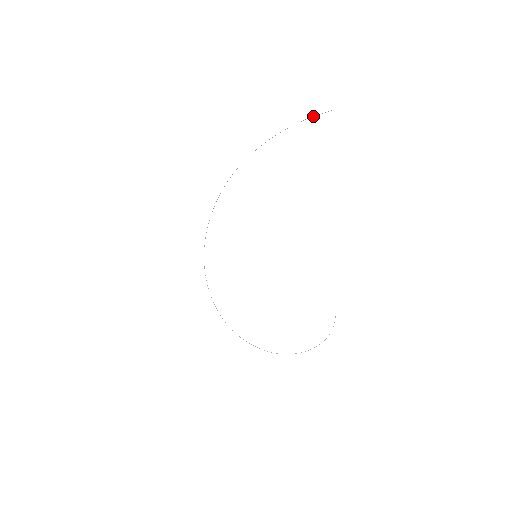
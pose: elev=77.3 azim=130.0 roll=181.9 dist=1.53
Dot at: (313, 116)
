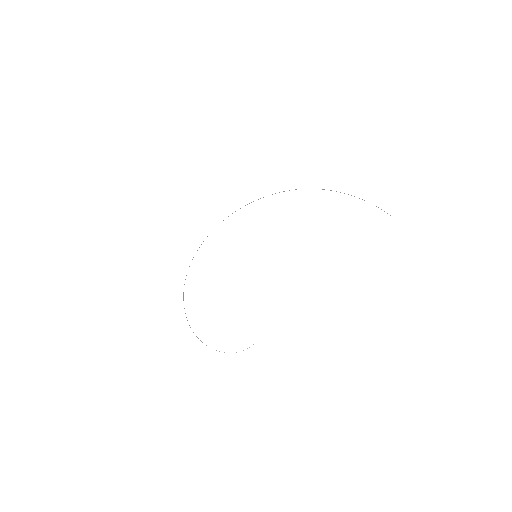
Dot at: occluded
